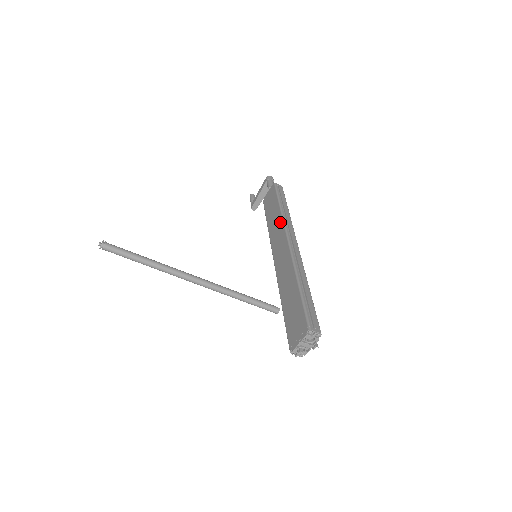
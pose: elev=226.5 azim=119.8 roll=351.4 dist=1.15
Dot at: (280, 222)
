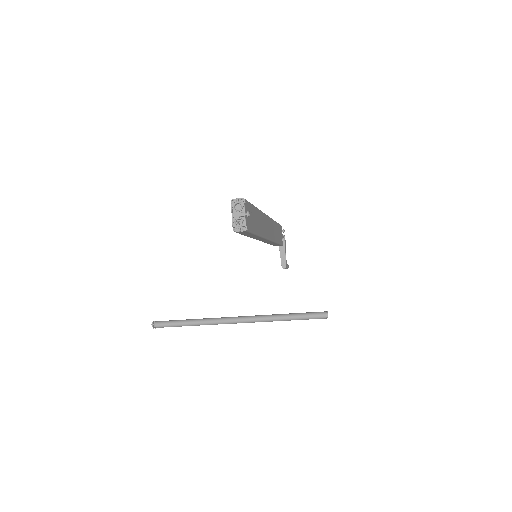
Dot at: occluded
